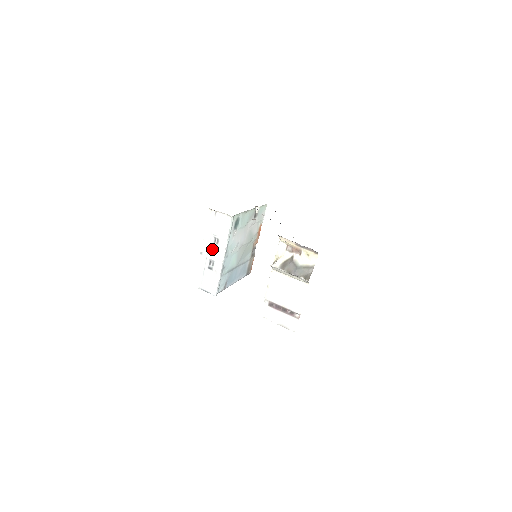
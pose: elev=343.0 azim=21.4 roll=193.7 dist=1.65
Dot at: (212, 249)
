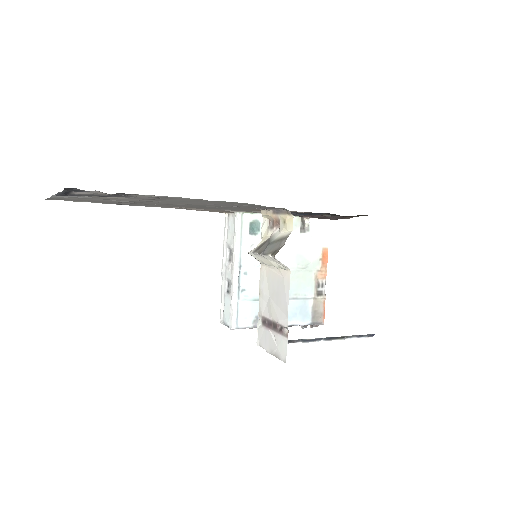
Dot at: (228, 264)
